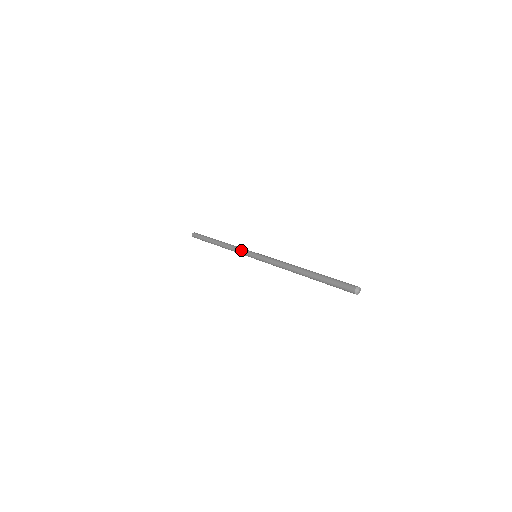
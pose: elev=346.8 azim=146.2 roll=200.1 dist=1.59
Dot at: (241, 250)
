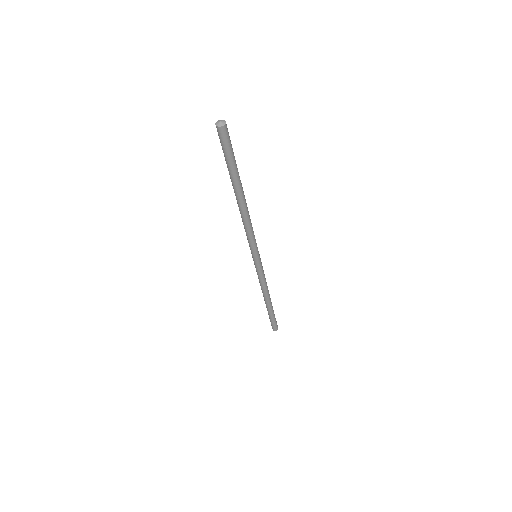
Dot at: occluded
